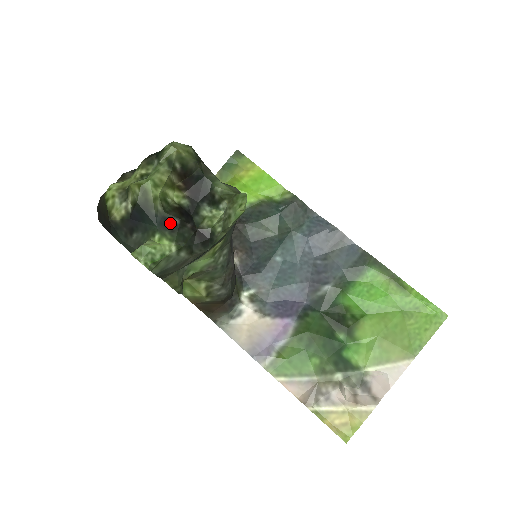
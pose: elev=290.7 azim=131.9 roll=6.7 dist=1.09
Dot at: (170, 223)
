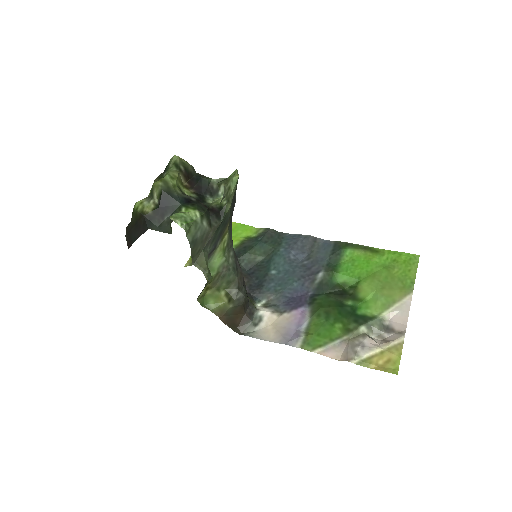
Dot at: (189, 201)
